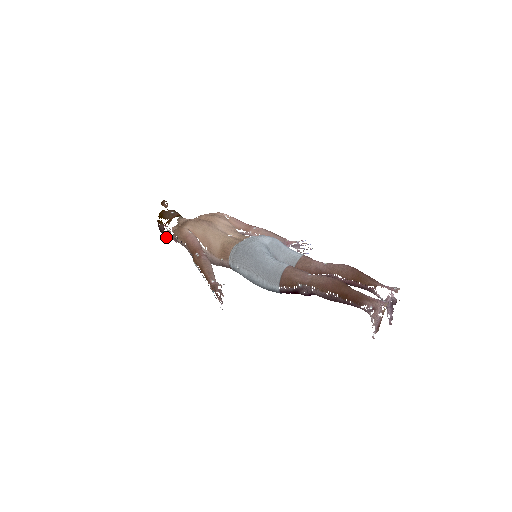
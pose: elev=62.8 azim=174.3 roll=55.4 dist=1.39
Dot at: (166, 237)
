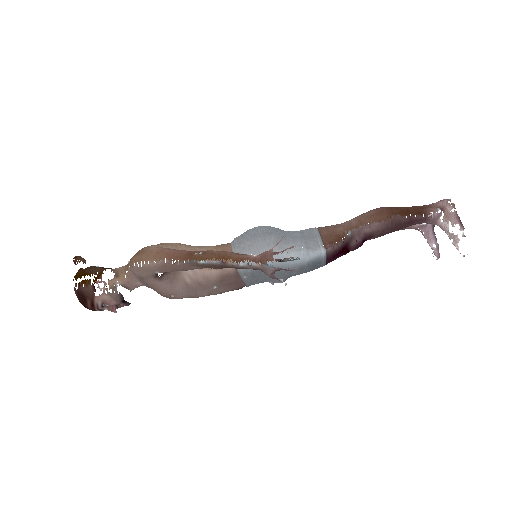
Dot at: (98, 305)
